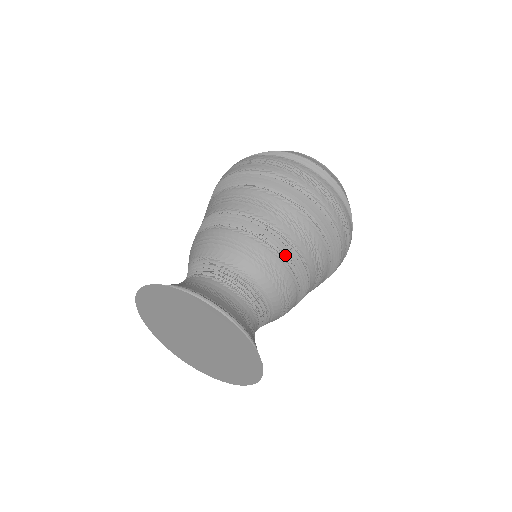
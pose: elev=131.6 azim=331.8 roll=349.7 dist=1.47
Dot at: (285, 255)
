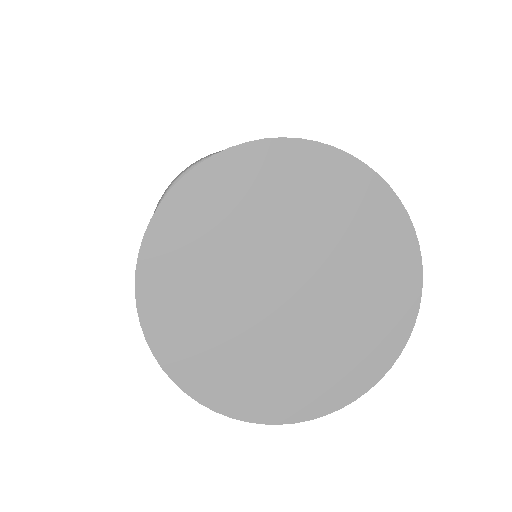
Dot at: occluded
